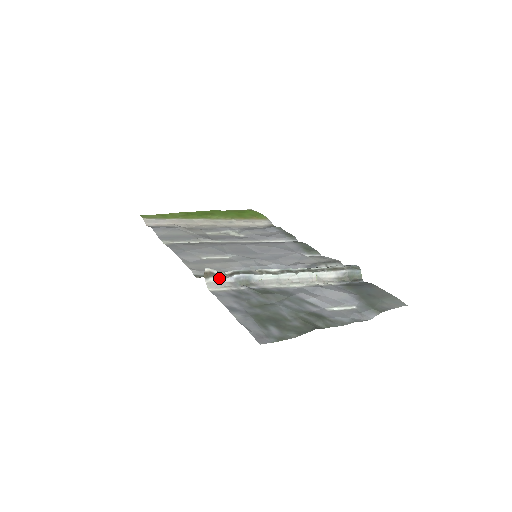
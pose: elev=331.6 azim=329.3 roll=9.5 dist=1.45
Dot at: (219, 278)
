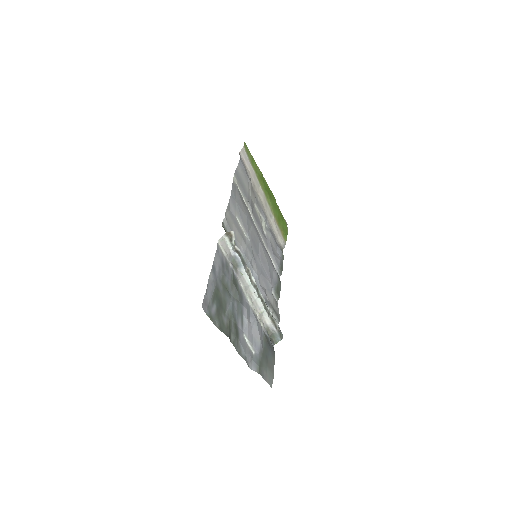
Dot at: (230, 244)
